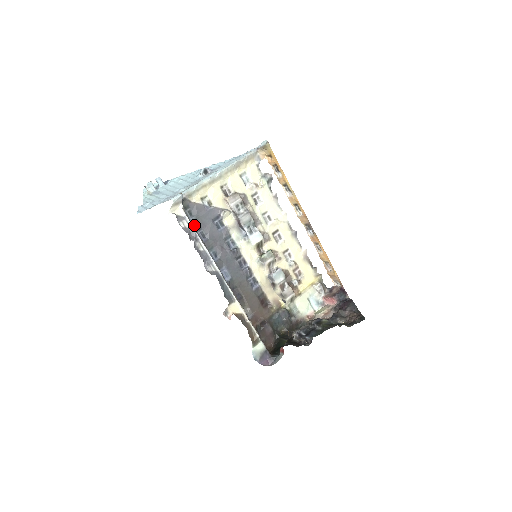
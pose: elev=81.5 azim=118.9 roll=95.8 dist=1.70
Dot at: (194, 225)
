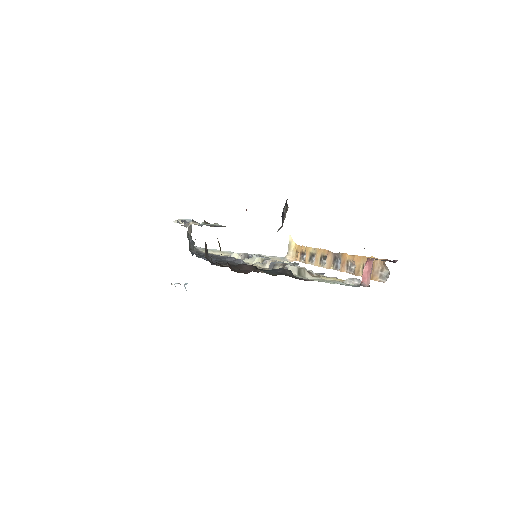
Dot at: (197, 253)
